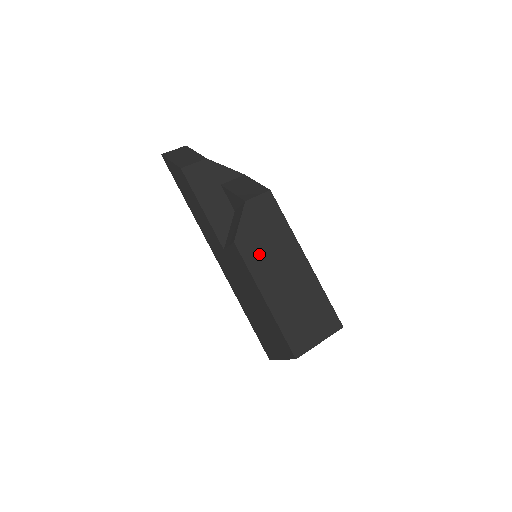
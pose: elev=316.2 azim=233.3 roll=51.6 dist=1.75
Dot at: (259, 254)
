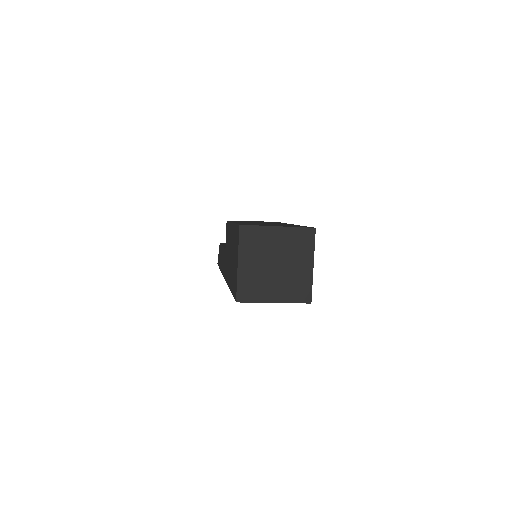
Dot at: occluded
